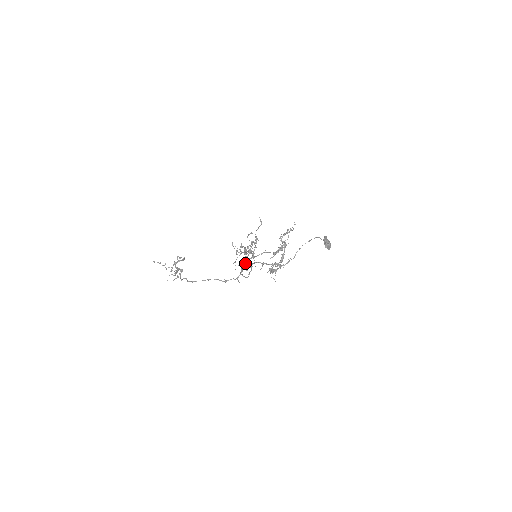
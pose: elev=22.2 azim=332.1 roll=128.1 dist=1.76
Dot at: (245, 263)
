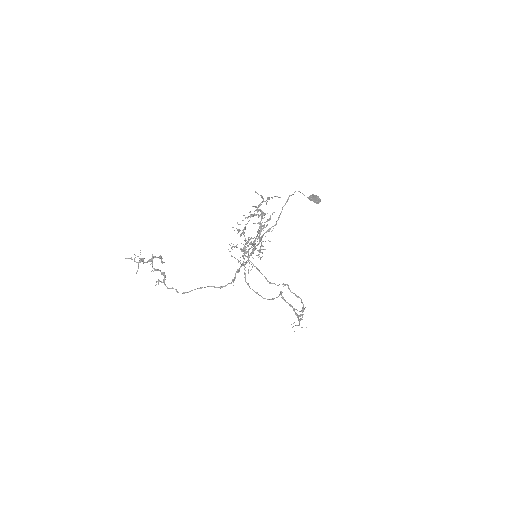
Dot at: (242, 264)
